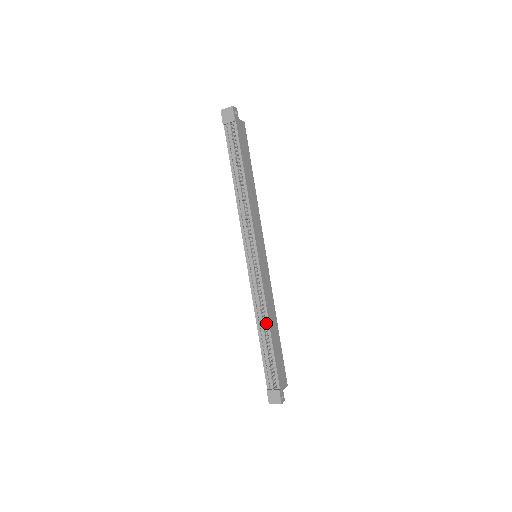
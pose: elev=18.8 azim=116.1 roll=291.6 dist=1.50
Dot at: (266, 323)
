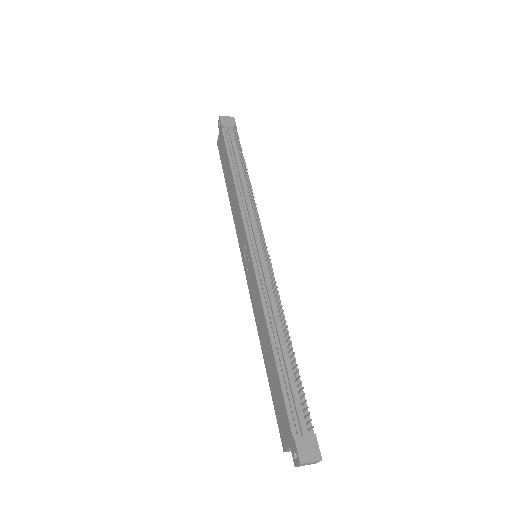
Dot at: (284, 331)
